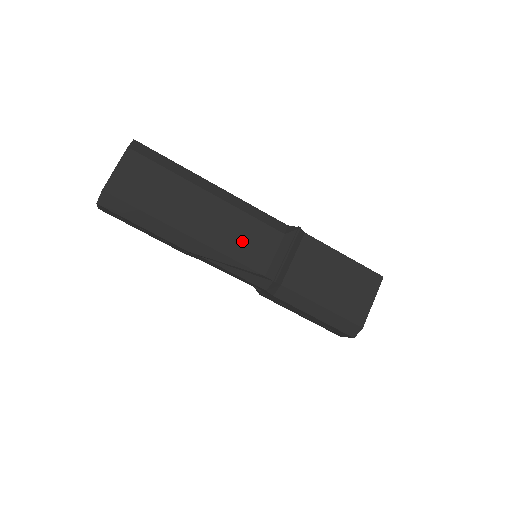
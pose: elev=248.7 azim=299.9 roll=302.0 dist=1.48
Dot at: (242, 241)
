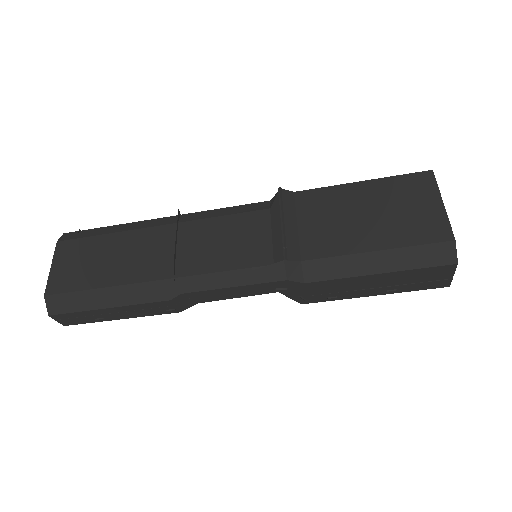
Dot at: (223, 247)
